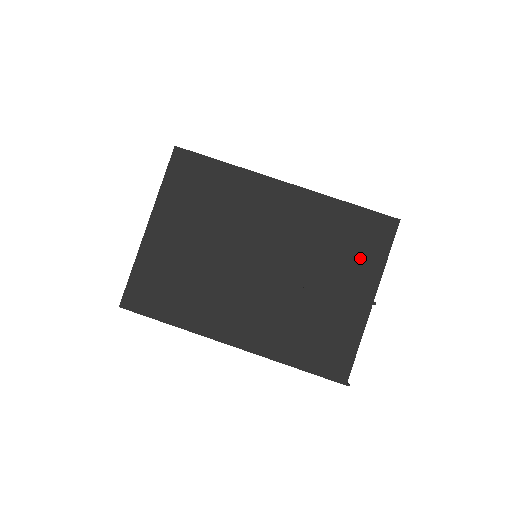
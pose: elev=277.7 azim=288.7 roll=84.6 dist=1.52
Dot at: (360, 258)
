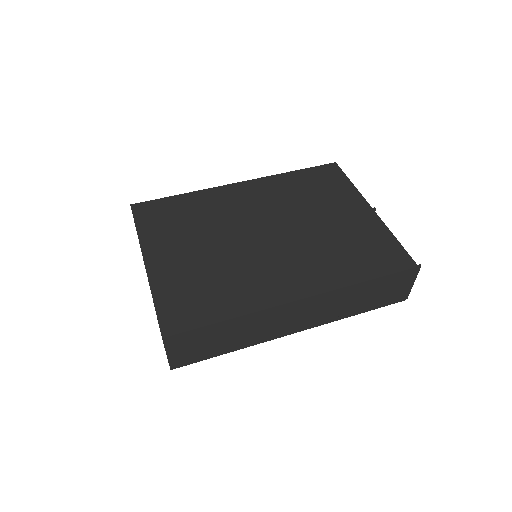
Dot at: (334, 192)
